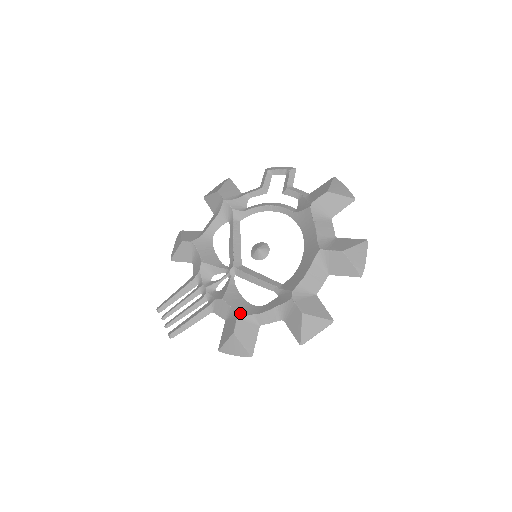
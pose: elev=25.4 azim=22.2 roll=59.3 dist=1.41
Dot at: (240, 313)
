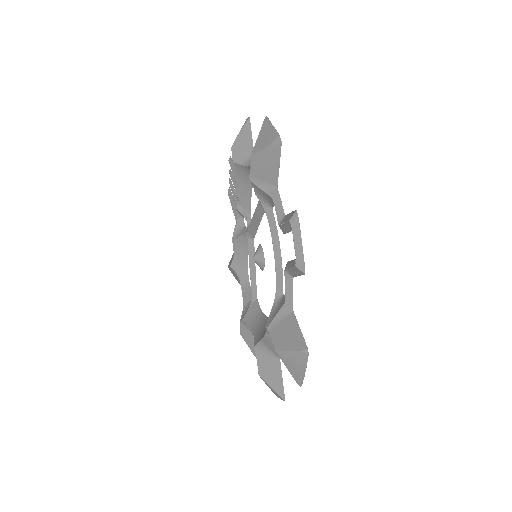
Dot at: (234, 265)
